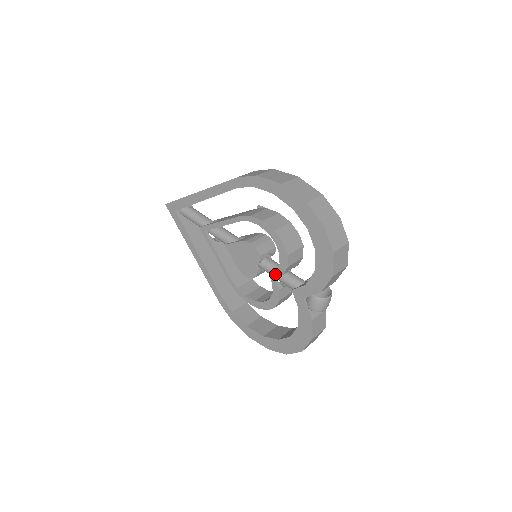
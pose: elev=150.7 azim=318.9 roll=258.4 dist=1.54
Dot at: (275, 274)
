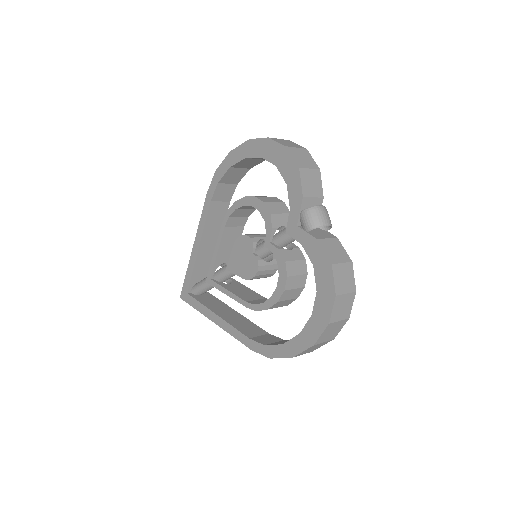
Dot at: (267, 237)
